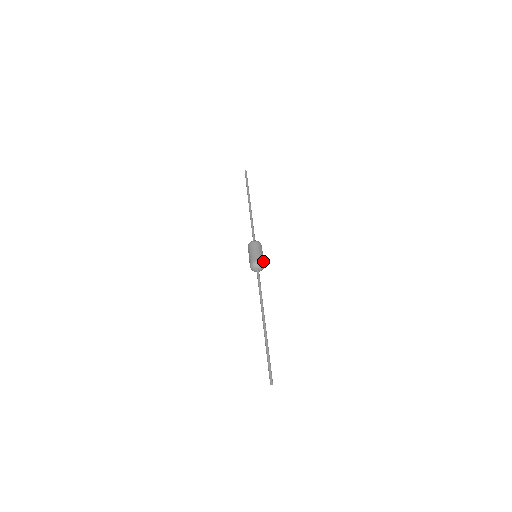
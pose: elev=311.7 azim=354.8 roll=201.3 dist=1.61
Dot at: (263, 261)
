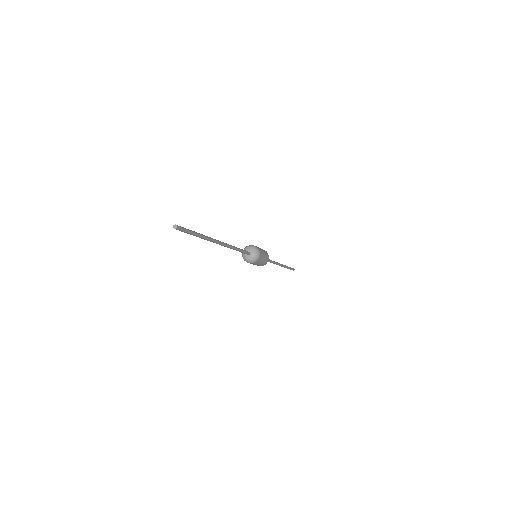
Dot at: (258, 248)
